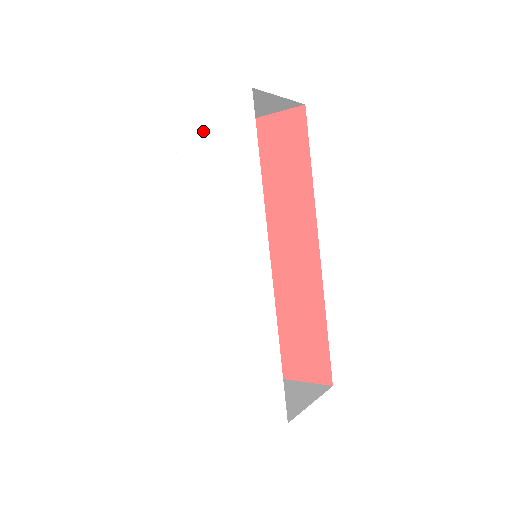
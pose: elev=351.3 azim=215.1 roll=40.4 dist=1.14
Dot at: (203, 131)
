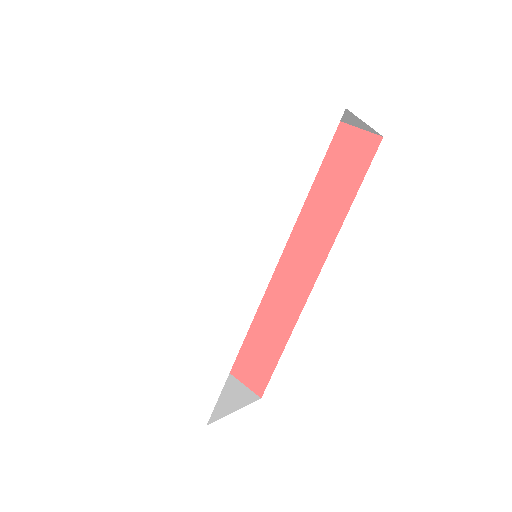
Dot at: (272, 116)
